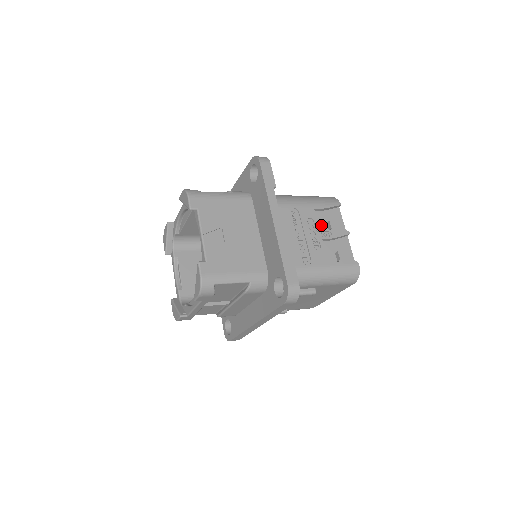
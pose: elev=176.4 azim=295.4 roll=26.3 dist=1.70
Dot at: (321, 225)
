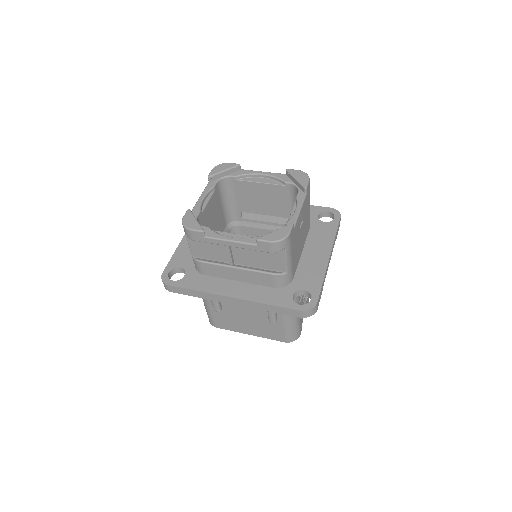
Dot at: occluded
